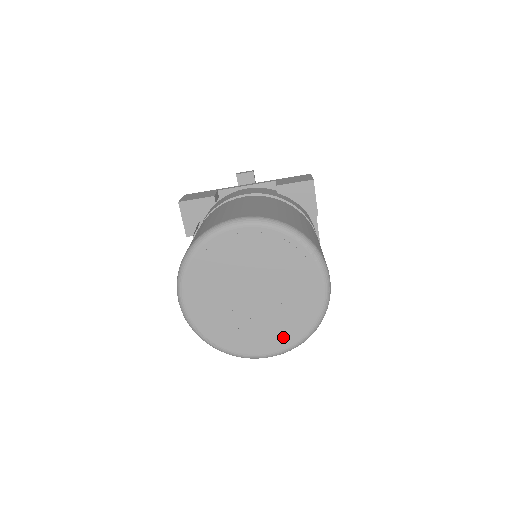
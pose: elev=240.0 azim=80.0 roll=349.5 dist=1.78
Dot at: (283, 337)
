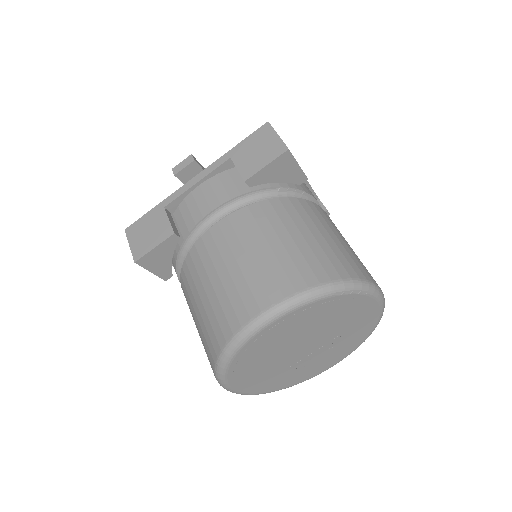
Dot at: (346, 349)
